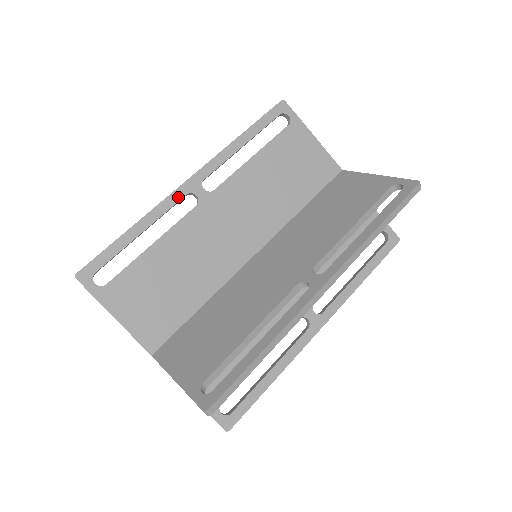
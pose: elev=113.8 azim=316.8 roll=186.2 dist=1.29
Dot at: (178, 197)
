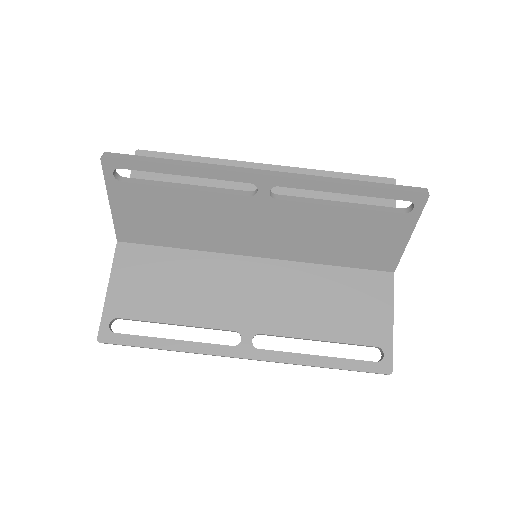
Dot at: (241, 179)
